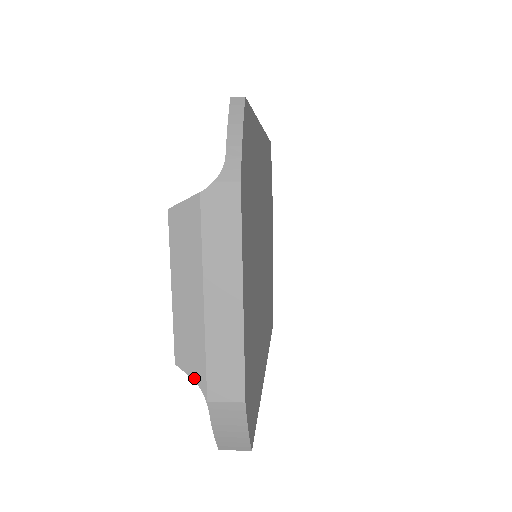
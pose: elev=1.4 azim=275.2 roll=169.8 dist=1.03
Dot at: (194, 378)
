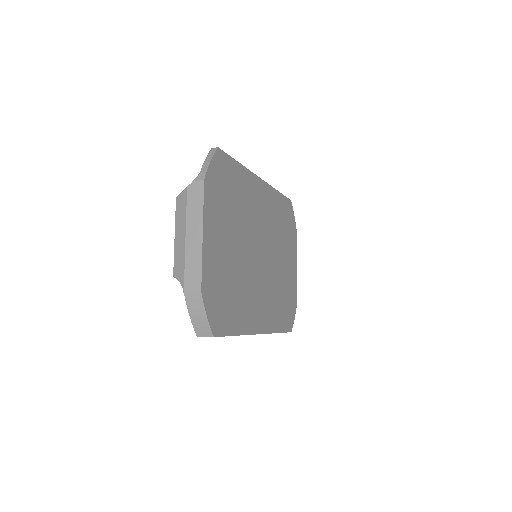
Dot at: (180, 281)
